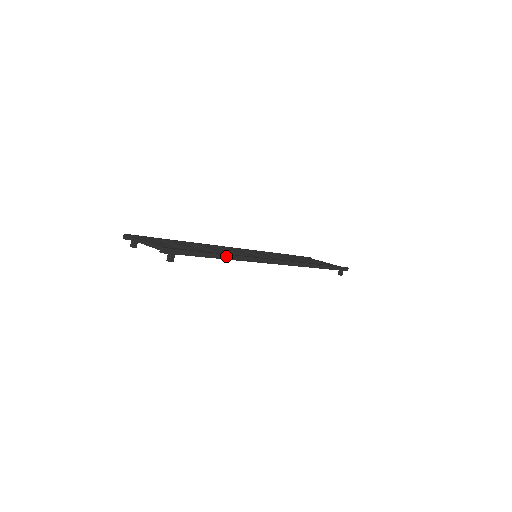
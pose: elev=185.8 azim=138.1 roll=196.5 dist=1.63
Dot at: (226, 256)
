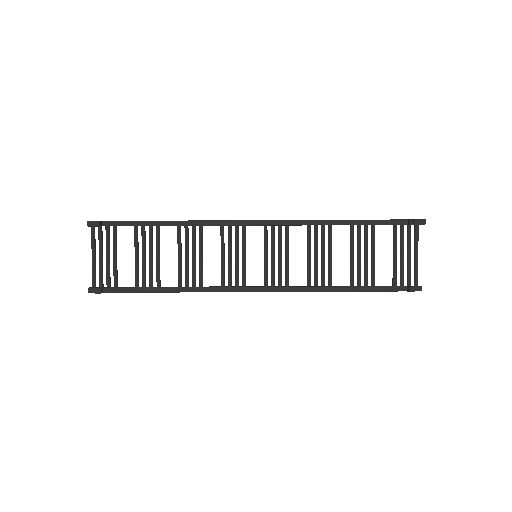
Dot at: (170, 221)
